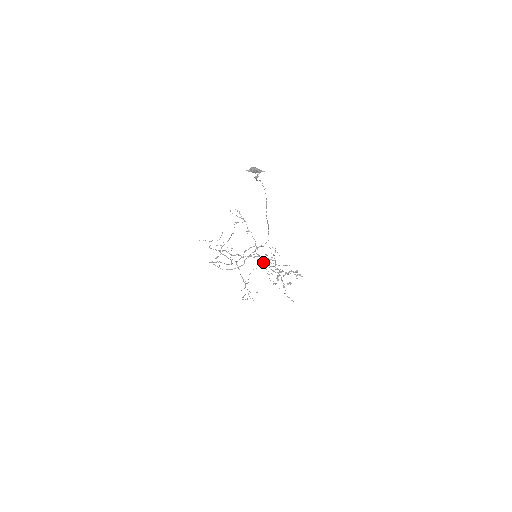
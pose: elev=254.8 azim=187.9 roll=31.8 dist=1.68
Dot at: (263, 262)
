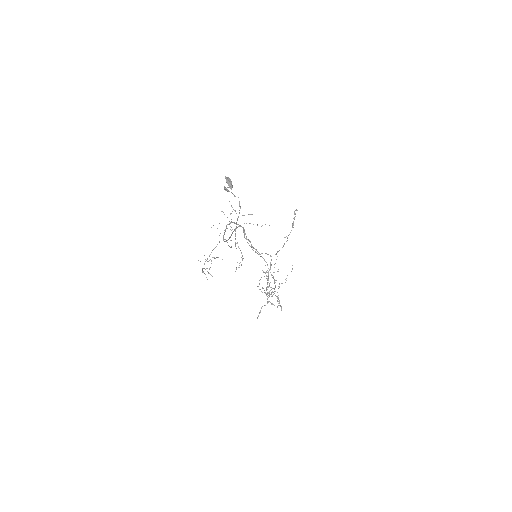
Dot at: occluded
